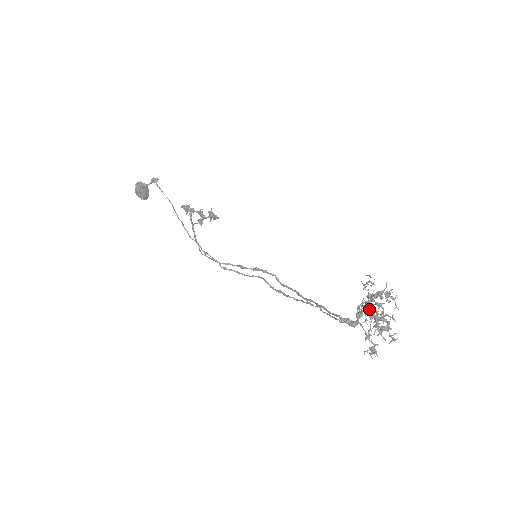
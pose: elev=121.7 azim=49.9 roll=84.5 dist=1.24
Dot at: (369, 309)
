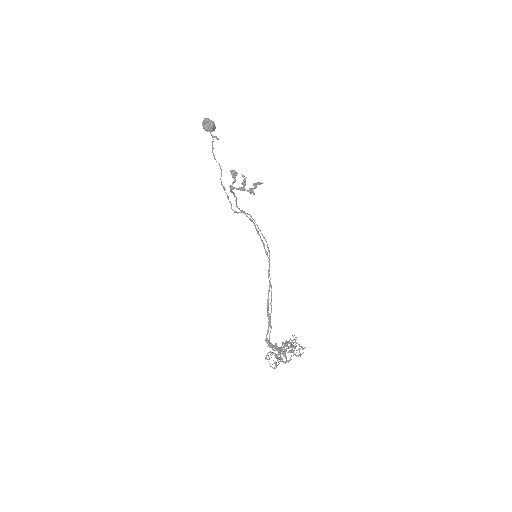
Dot at: (275, 355)
